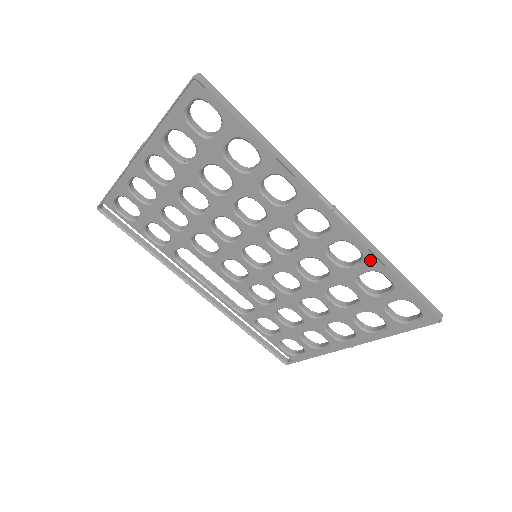
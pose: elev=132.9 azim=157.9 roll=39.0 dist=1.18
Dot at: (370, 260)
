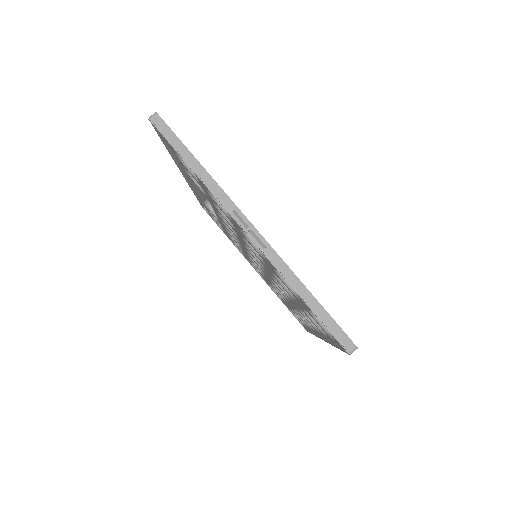
Dot at: occluded
